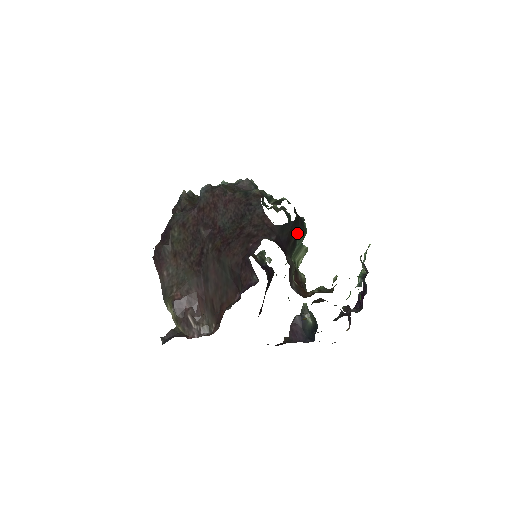
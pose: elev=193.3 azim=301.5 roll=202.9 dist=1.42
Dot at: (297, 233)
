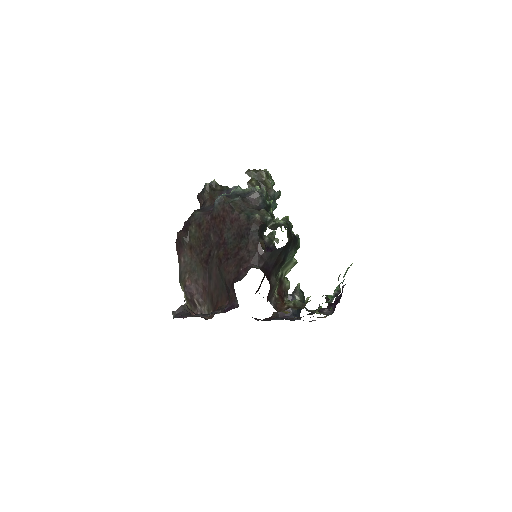
Dot at: (288, 252)
